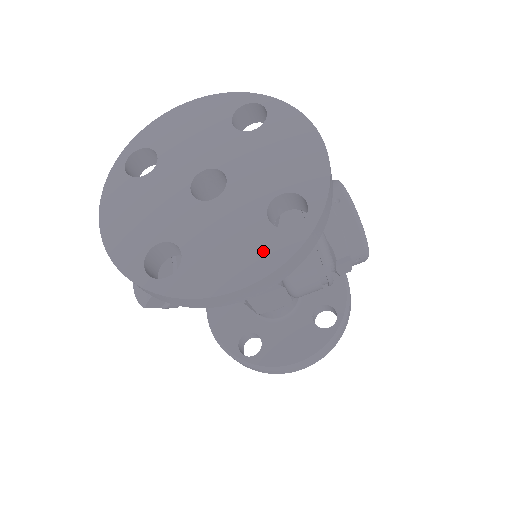
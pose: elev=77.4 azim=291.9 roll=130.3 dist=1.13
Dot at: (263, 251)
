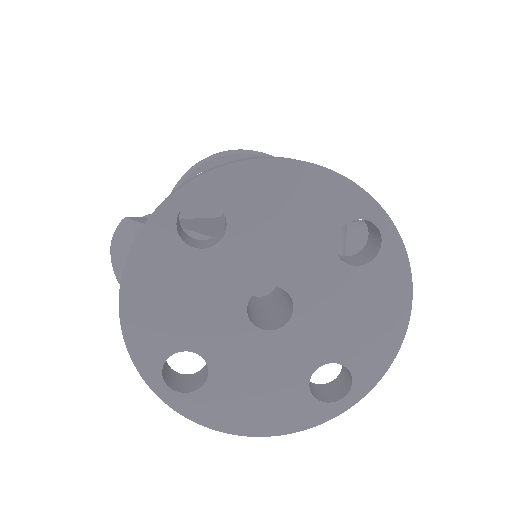
Dot at: (288, 412)
